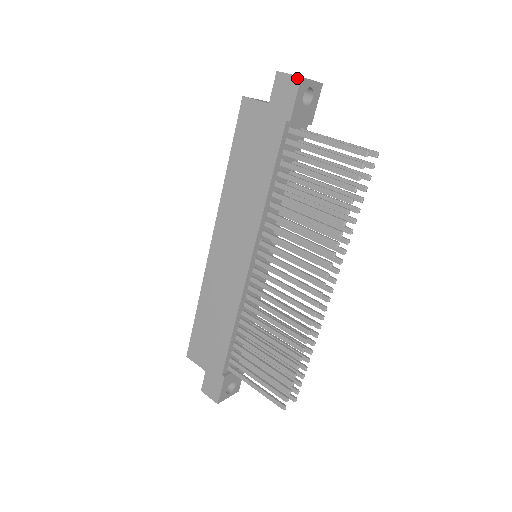
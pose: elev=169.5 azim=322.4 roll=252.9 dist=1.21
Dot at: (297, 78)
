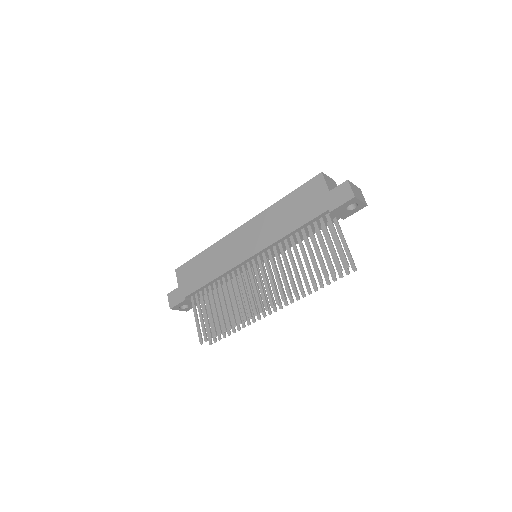
Dot at: (353, 195)
